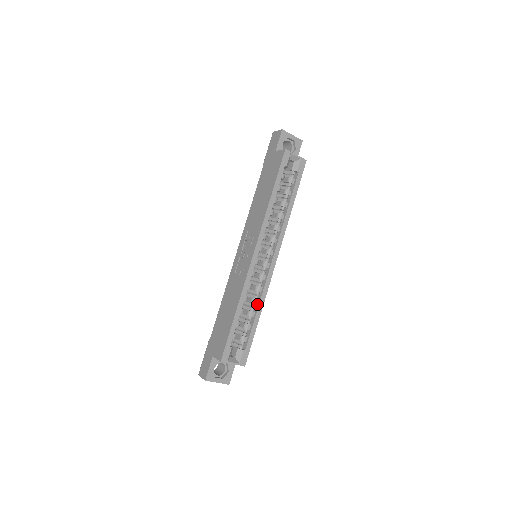
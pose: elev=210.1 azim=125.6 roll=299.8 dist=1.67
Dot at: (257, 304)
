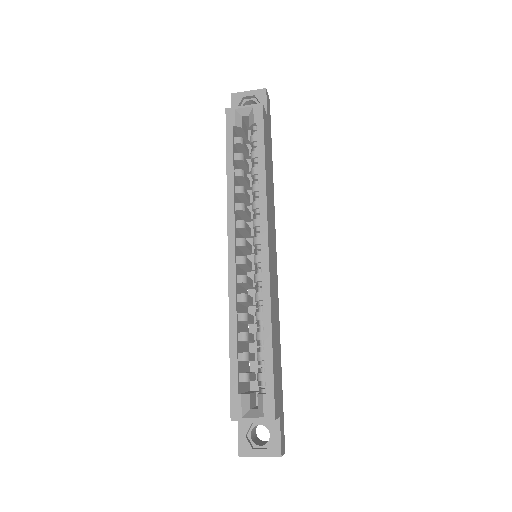
Dot at: (263, 319)
